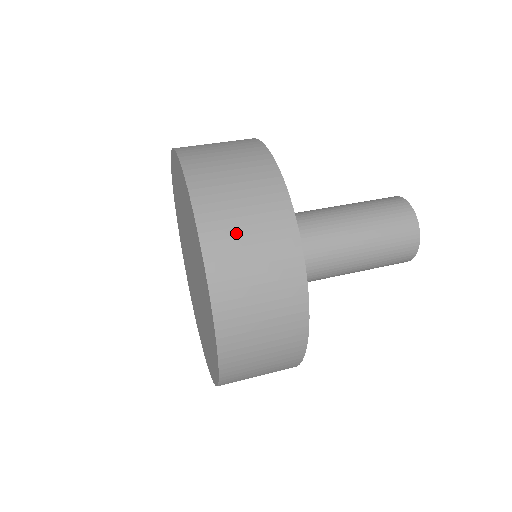
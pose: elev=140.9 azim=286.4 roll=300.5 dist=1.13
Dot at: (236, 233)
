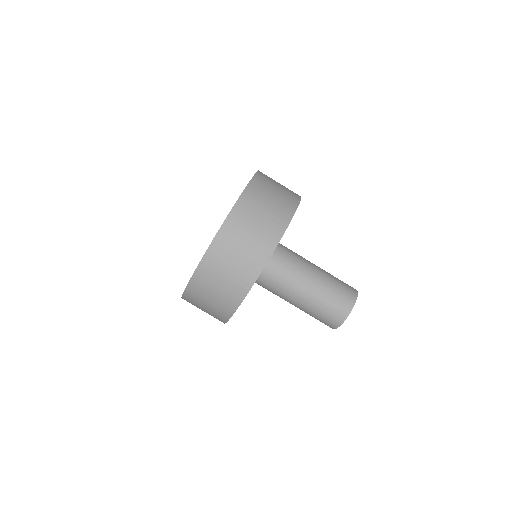
Dot at: (208, 290)
